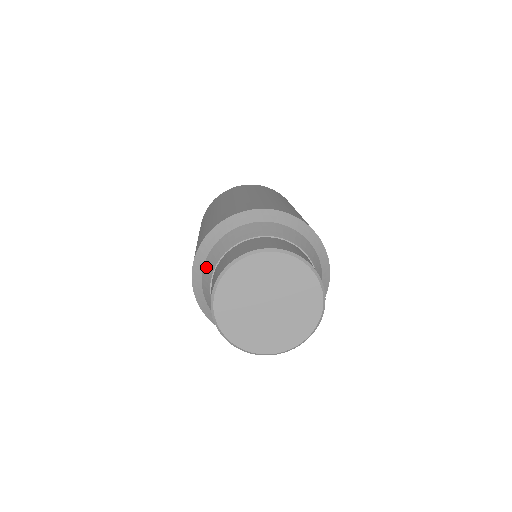
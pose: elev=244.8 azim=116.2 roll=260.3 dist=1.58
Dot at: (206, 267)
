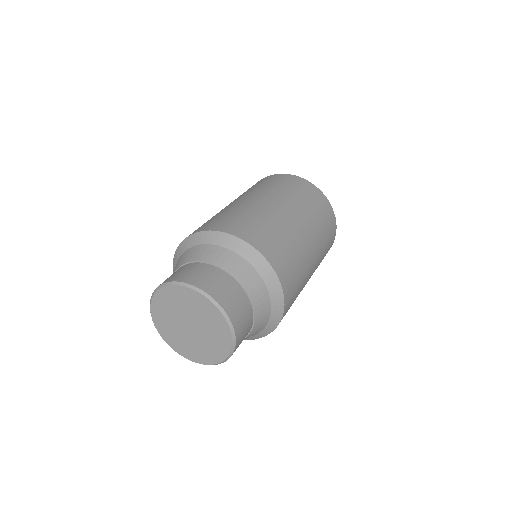
Dot at: occluded
